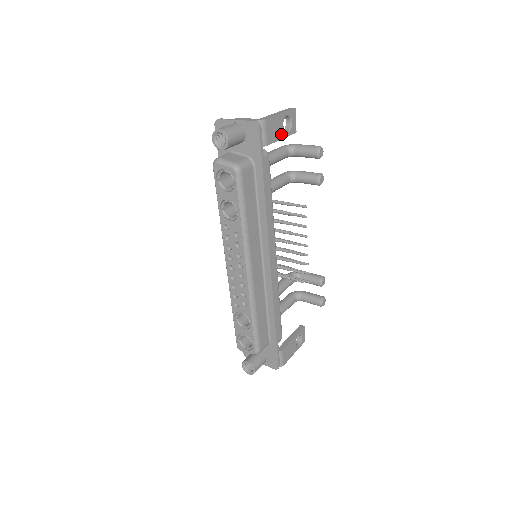
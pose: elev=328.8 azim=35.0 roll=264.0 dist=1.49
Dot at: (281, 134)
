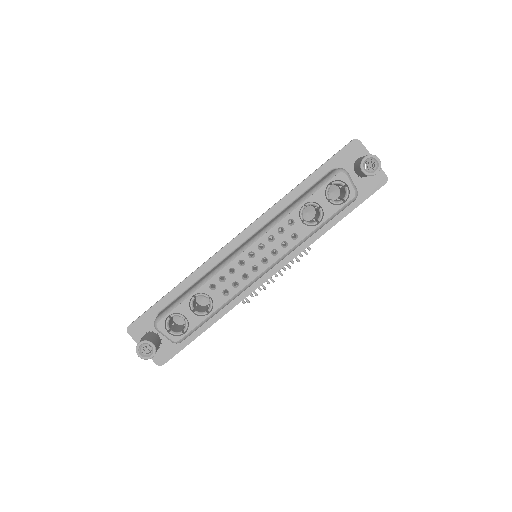
Dot at: occluded
